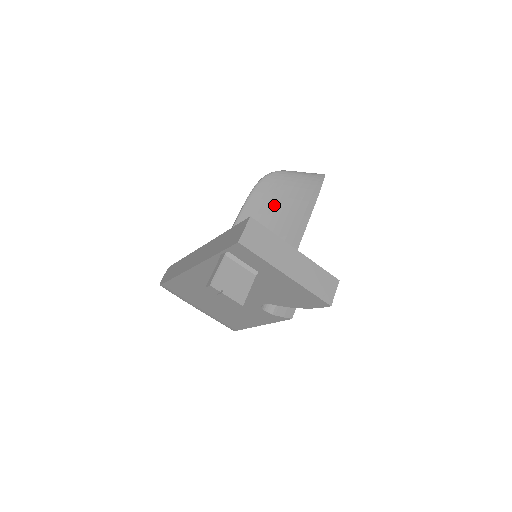
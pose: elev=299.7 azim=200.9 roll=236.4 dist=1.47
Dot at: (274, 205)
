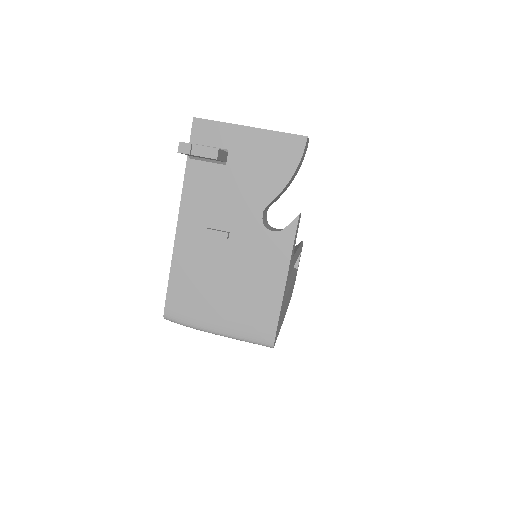
Dot at: occluded
